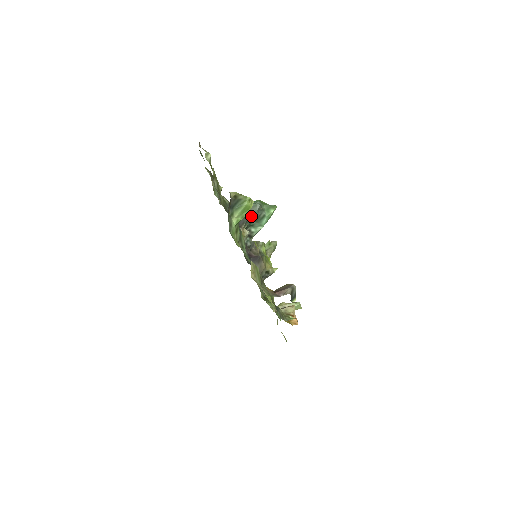
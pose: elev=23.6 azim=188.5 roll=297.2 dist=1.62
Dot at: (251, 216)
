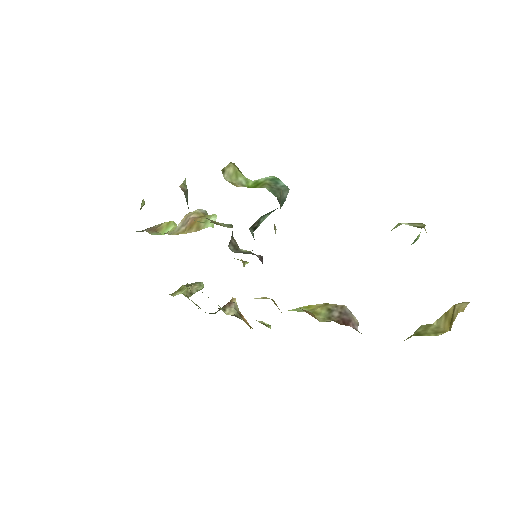
Dot at: (281, 206)
